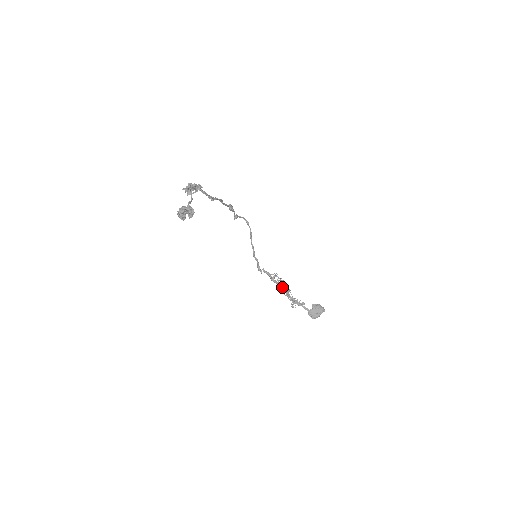
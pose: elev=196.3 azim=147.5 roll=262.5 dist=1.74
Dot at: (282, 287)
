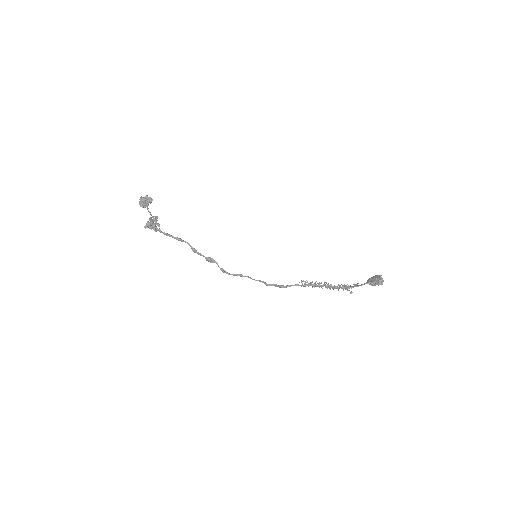
Dot at: (320, 285)
